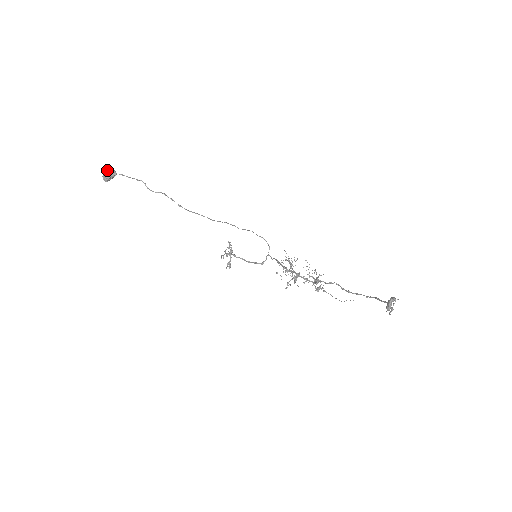
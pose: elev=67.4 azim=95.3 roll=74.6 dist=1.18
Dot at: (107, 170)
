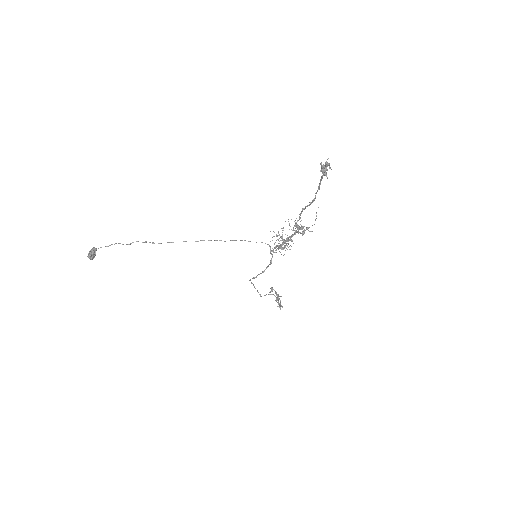
Dot at: occluded
